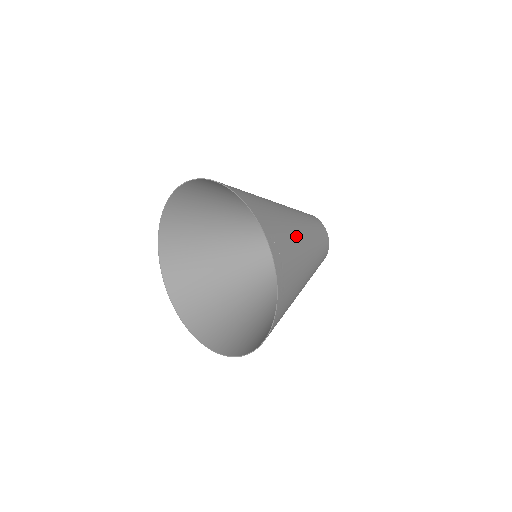
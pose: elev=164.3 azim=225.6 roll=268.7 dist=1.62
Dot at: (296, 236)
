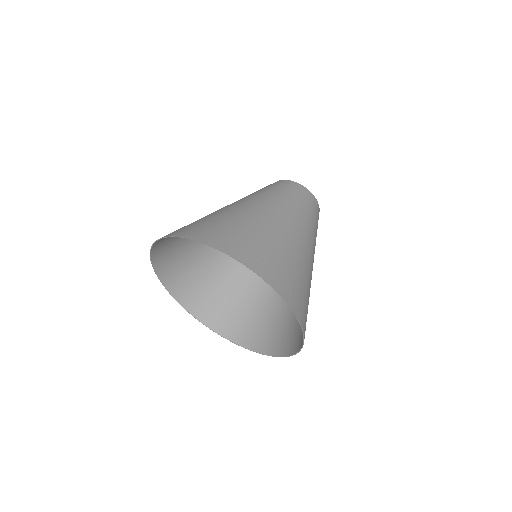
Dot at: (256, 218)
